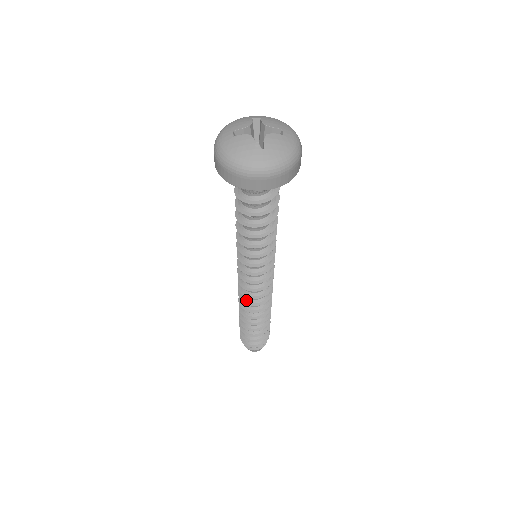
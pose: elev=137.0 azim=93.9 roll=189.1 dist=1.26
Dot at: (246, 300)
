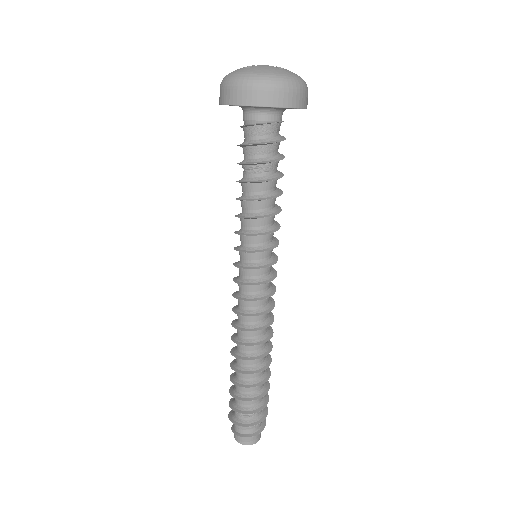
Dot at: (235, 322)
